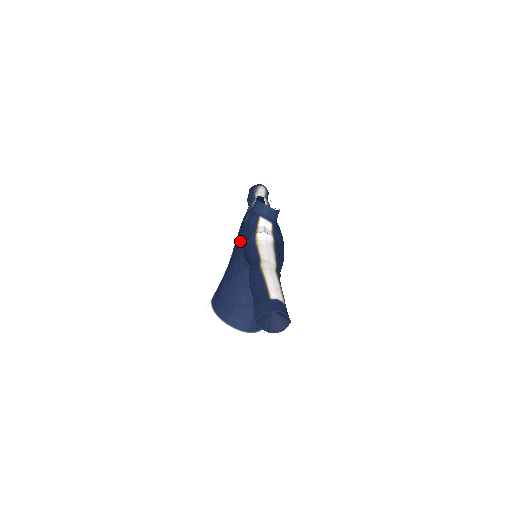
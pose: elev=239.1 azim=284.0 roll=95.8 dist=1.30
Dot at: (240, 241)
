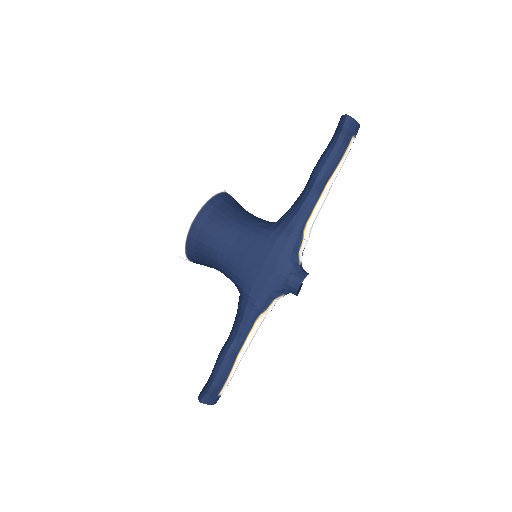
Dot at: (253, 285)
